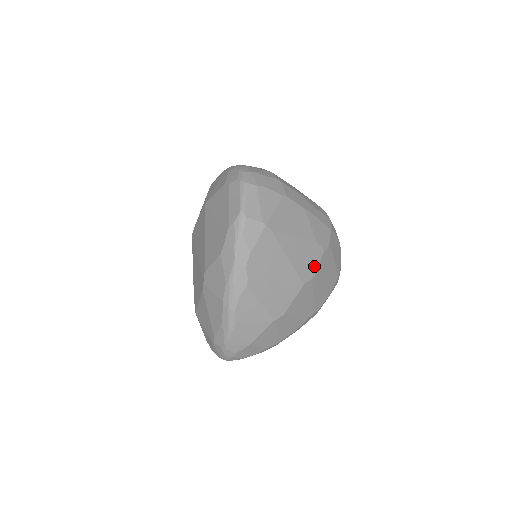
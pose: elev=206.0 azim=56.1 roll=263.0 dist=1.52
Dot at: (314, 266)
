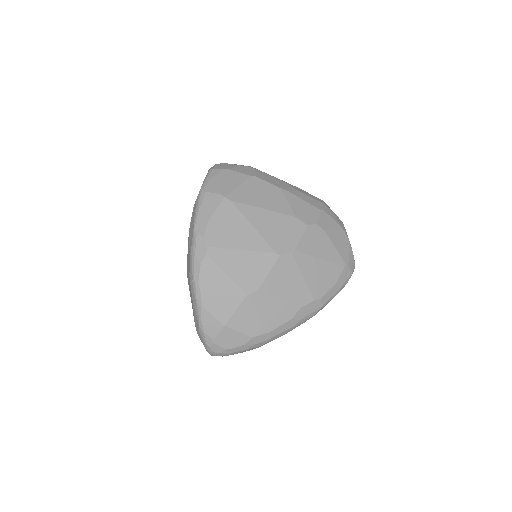
Dot at: (293, 240)
